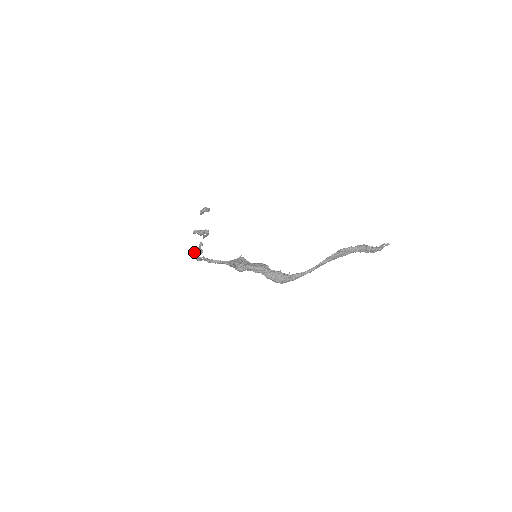
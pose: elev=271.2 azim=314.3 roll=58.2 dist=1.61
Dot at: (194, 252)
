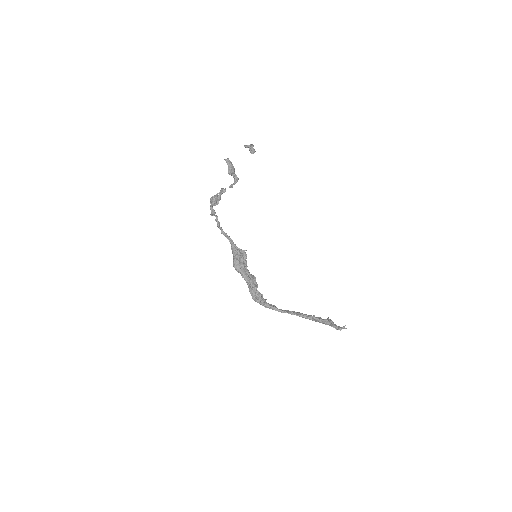
Dot at: (213, 199)
